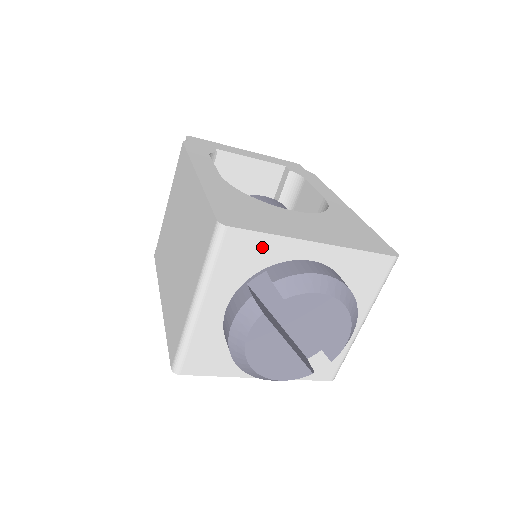
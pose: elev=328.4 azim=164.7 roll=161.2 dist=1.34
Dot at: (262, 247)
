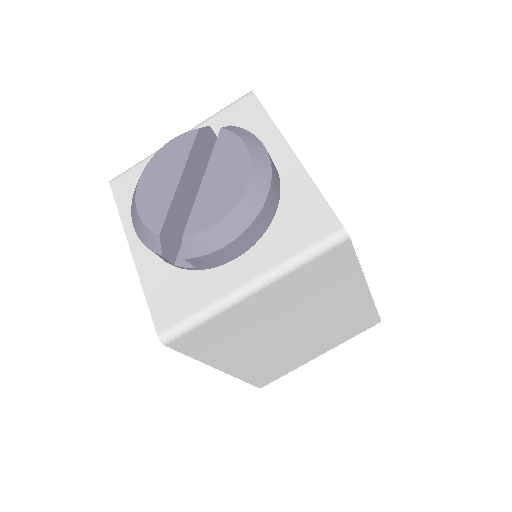
Dot at: (256, 123)
